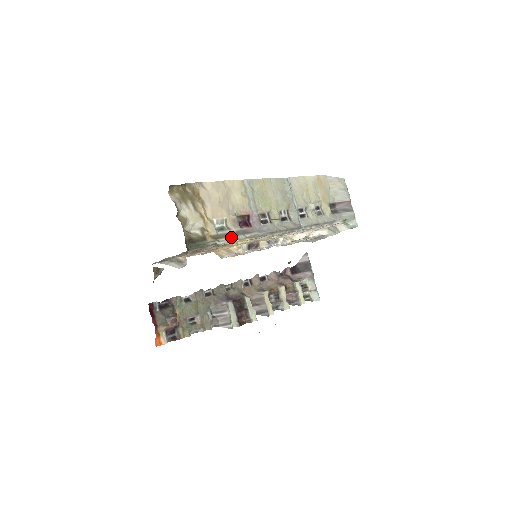
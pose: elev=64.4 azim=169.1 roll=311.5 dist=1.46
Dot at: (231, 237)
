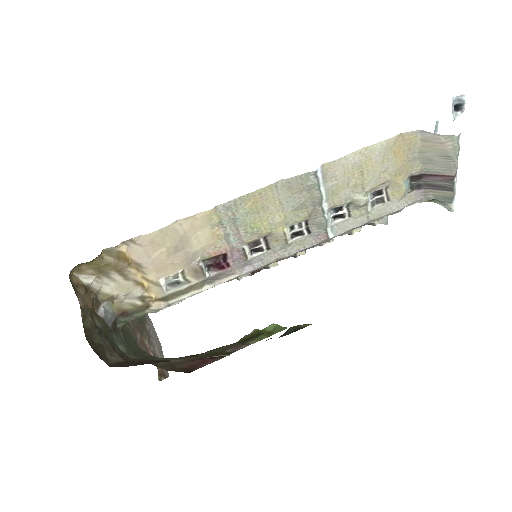
Dot at: (191, 292)
